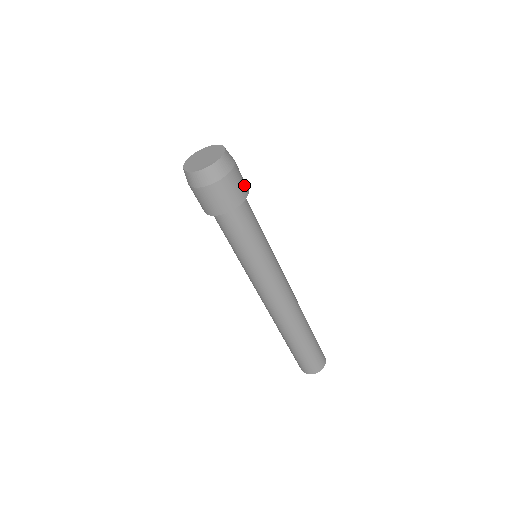
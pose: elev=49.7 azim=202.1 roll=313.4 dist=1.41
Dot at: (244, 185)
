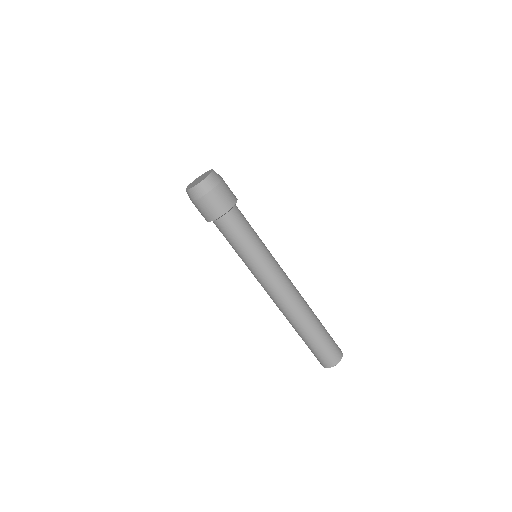
Dot at: (226, 202)
